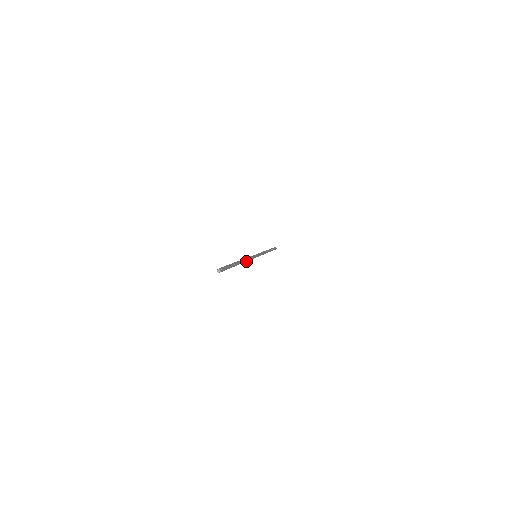
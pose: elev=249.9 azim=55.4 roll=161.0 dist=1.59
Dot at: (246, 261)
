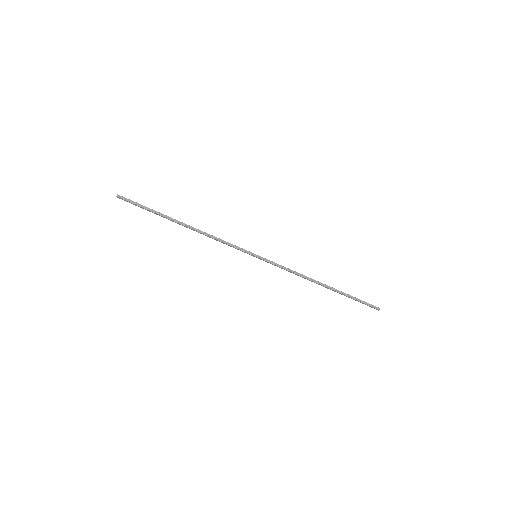
Dot at: (211, 237)
